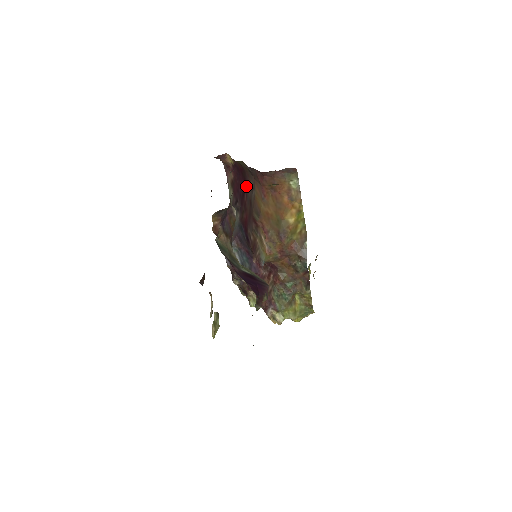
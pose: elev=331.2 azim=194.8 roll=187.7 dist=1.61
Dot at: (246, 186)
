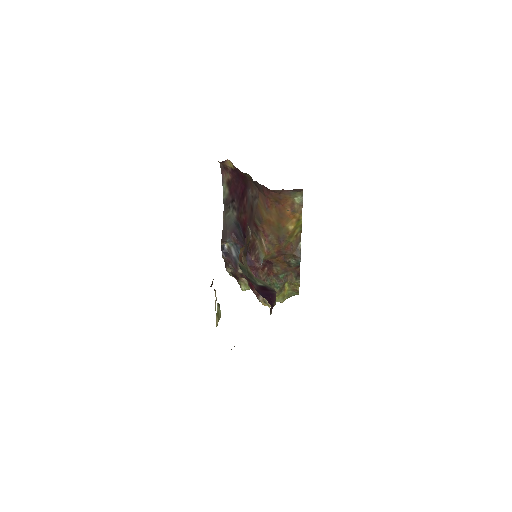
Dot at: (247, 191)
